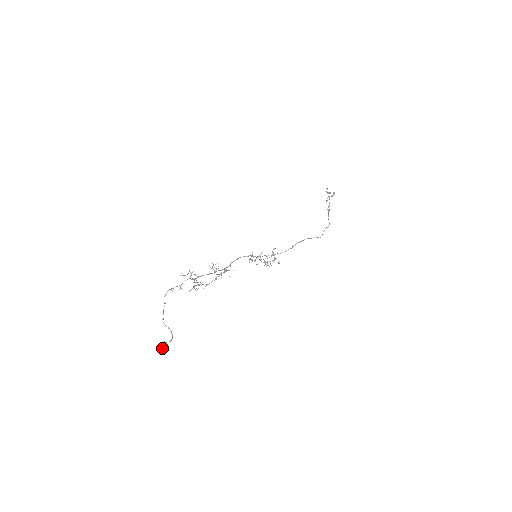
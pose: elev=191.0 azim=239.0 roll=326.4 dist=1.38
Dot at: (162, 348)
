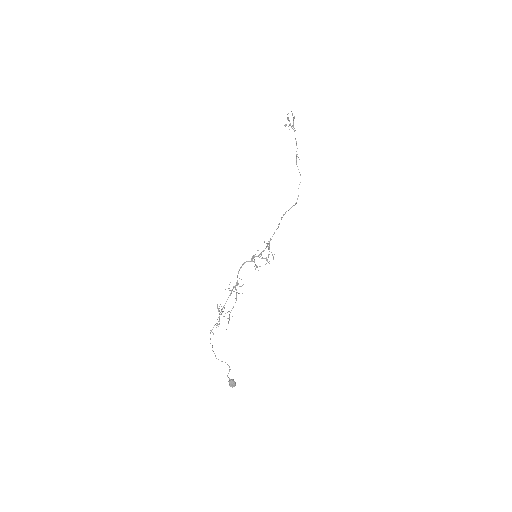
Dot at: occluded
